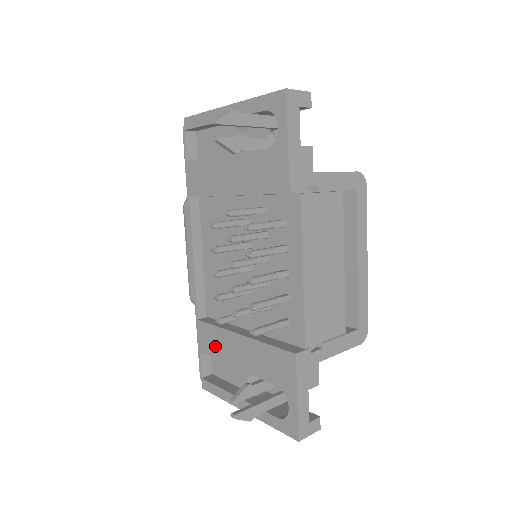
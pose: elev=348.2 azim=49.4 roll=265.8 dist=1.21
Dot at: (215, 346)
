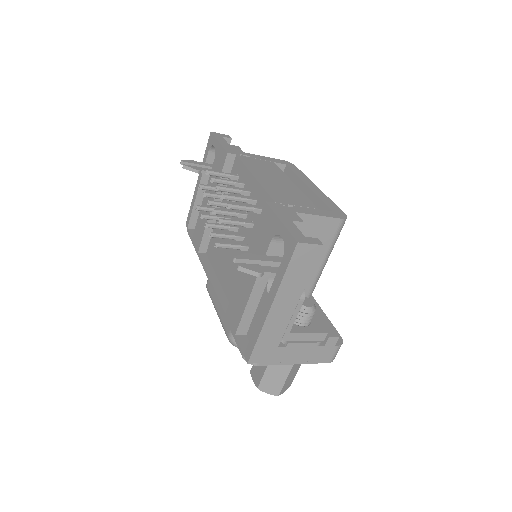
Dot at: (238, 306)
